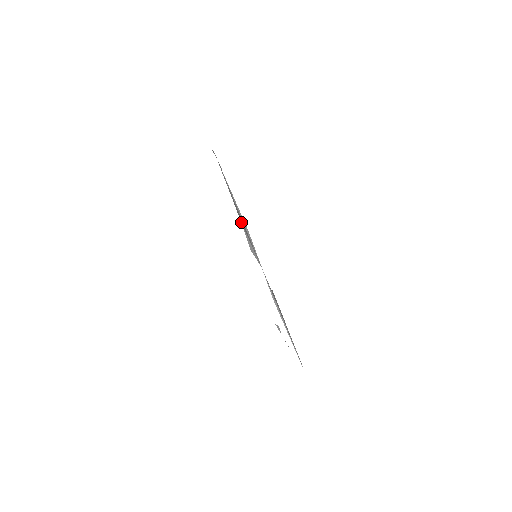
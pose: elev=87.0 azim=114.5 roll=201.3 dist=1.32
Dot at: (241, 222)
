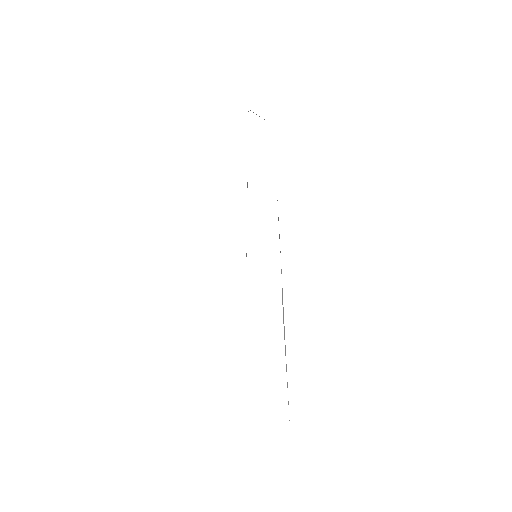
Dot at: occluded
